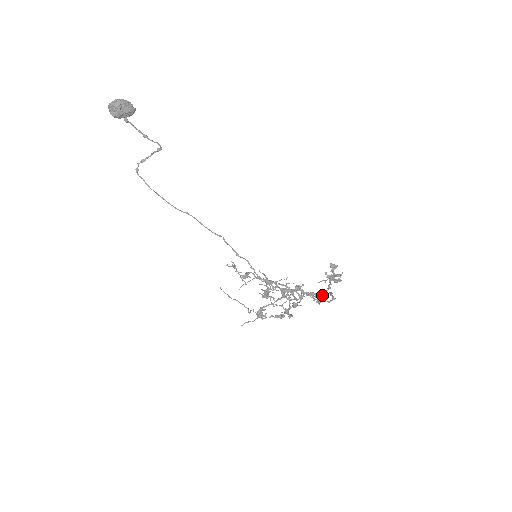
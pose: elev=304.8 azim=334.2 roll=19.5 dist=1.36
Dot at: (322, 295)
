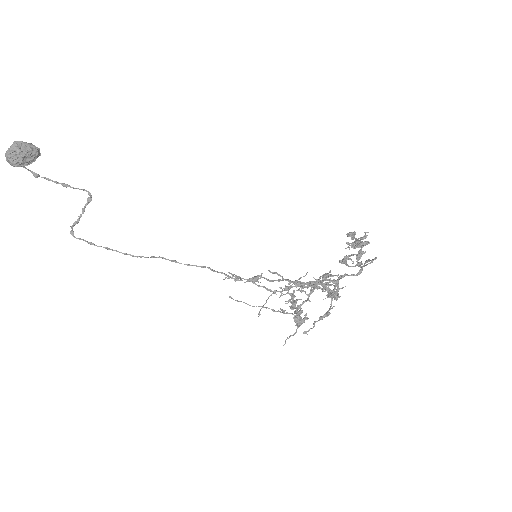
Dot at: (358, 255)
